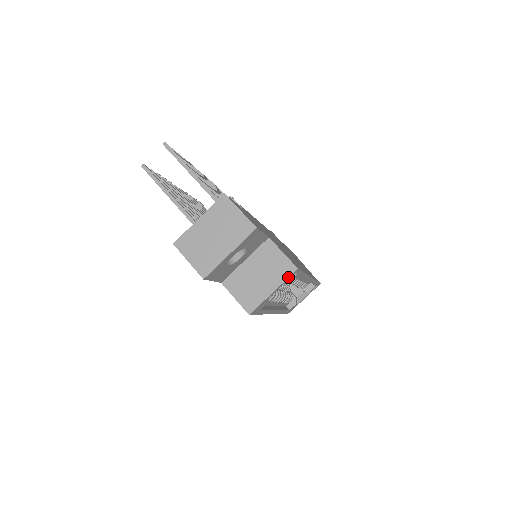
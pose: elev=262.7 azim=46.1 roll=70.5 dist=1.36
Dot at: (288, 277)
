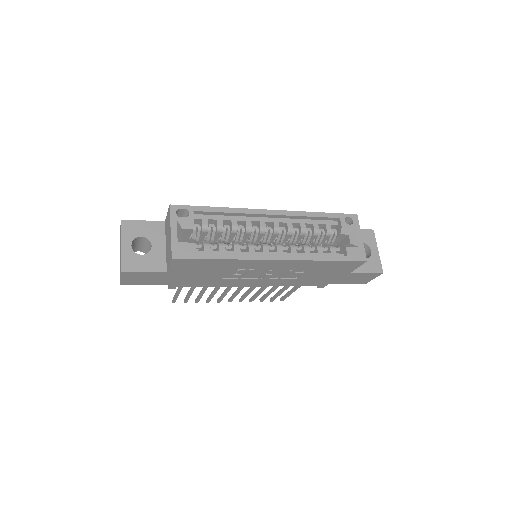
Dot at: (170, 215)
